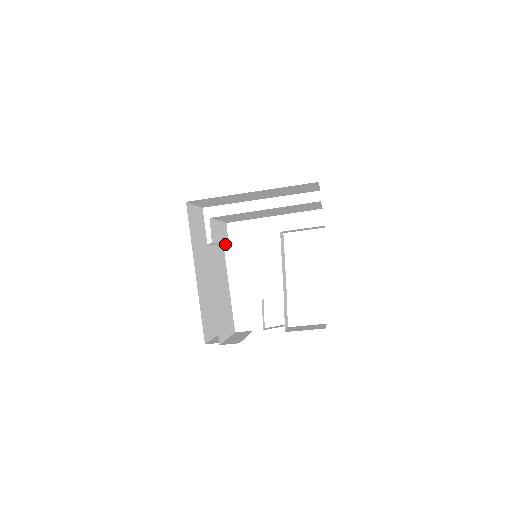
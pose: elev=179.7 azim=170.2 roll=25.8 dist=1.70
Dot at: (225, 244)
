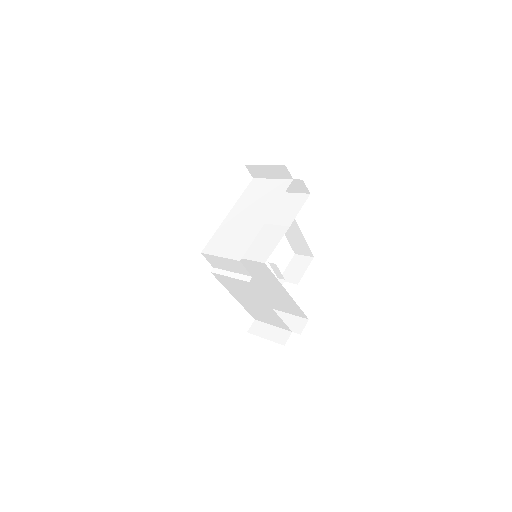
Dot at: (218, 270)
